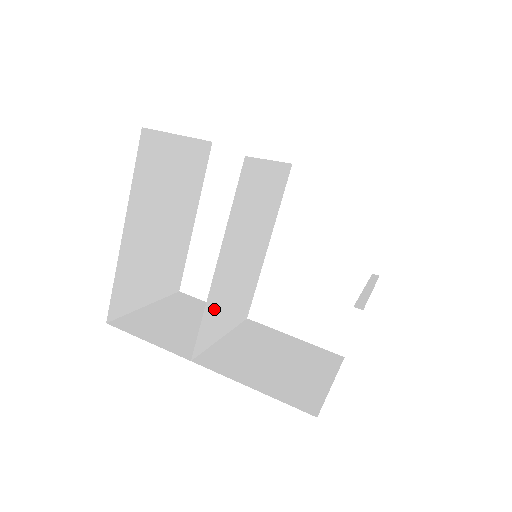
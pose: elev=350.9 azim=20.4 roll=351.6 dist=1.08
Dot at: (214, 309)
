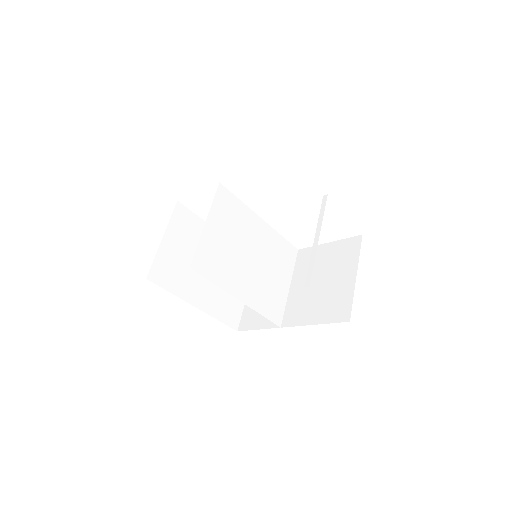
Dot at: (265, 300)
